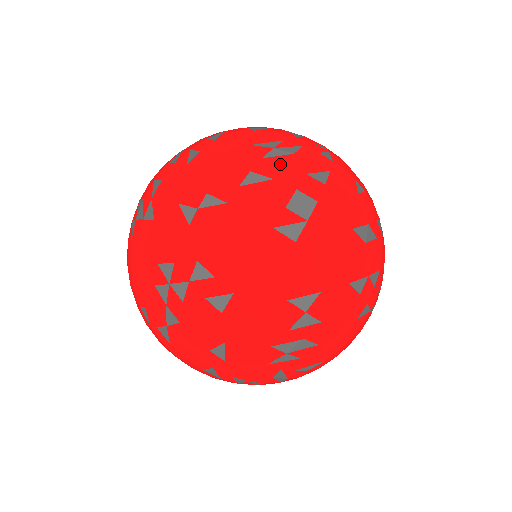
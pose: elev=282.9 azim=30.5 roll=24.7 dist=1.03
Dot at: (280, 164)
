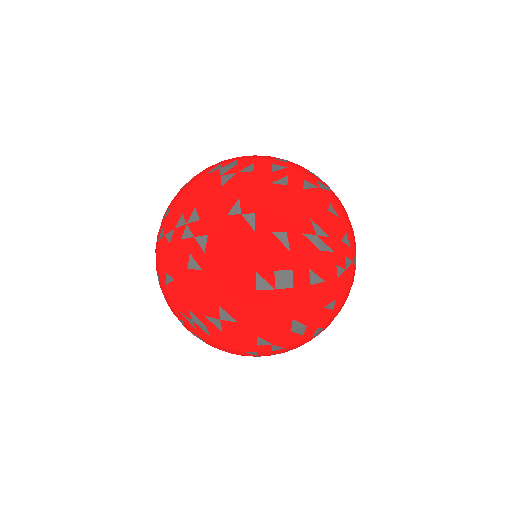
Dot at: (305, 248)
